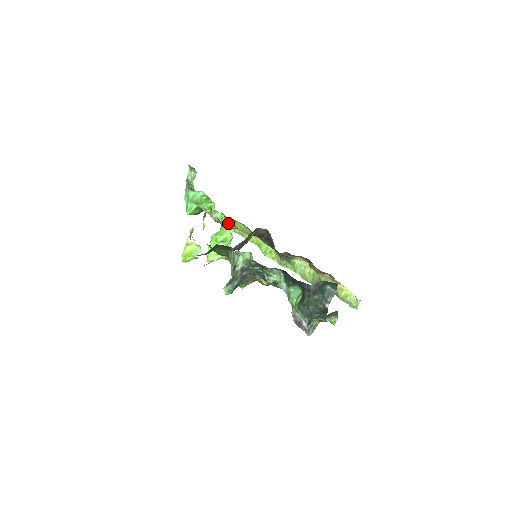
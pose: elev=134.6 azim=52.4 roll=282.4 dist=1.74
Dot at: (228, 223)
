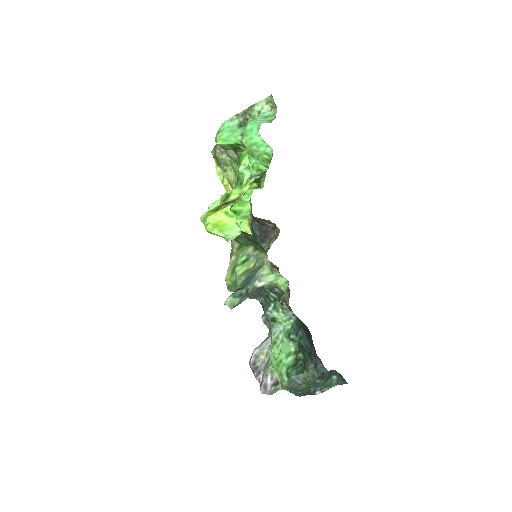
Dot at: (228, 171)
